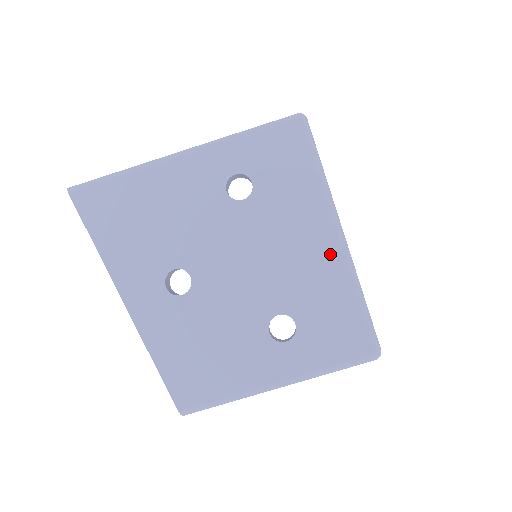
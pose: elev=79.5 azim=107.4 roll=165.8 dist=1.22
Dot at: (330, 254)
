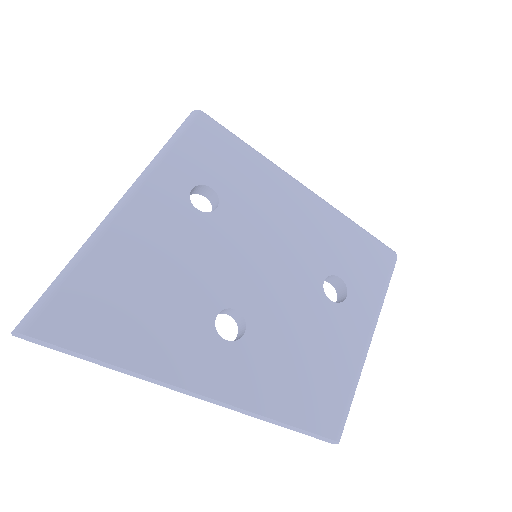
Dot at: (312, 205)
